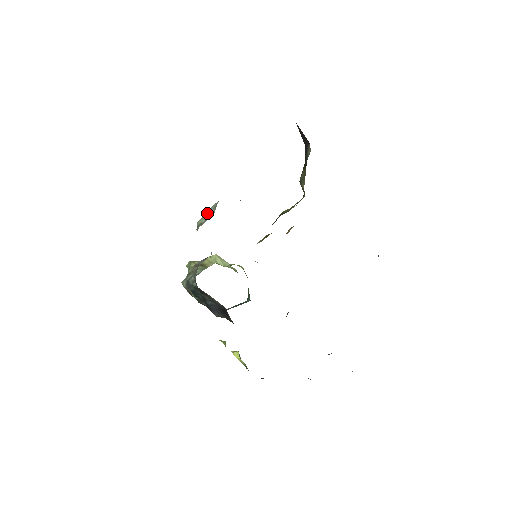
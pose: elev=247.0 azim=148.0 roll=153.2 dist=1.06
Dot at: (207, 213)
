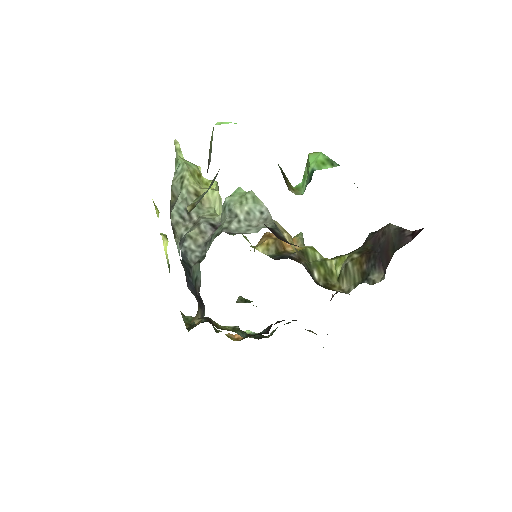
Dot at: (250, 208)
